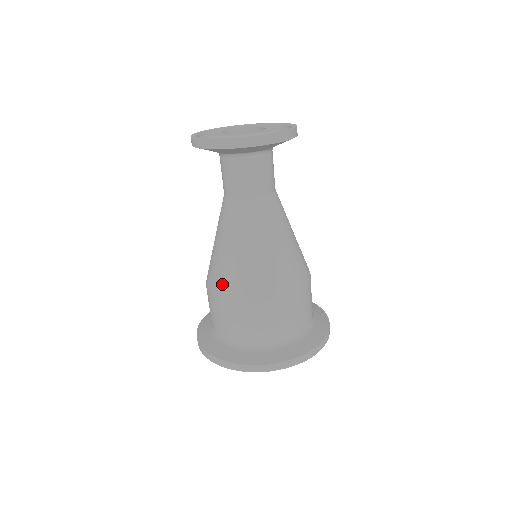
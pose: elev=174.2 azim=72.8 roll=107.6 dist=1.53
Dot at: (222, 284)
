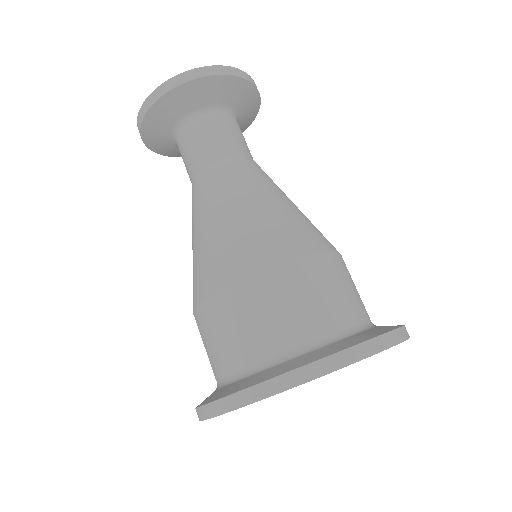
Dot at: occluded
